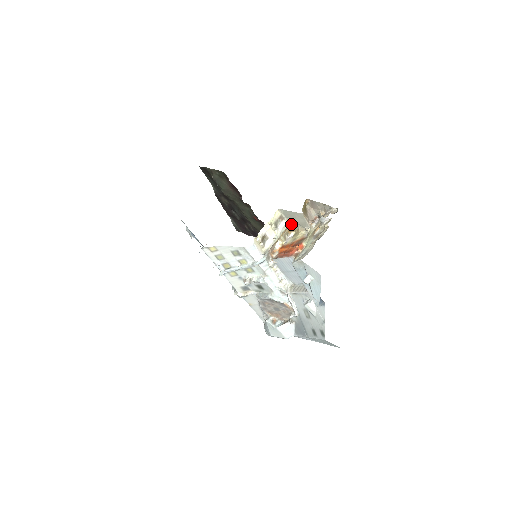
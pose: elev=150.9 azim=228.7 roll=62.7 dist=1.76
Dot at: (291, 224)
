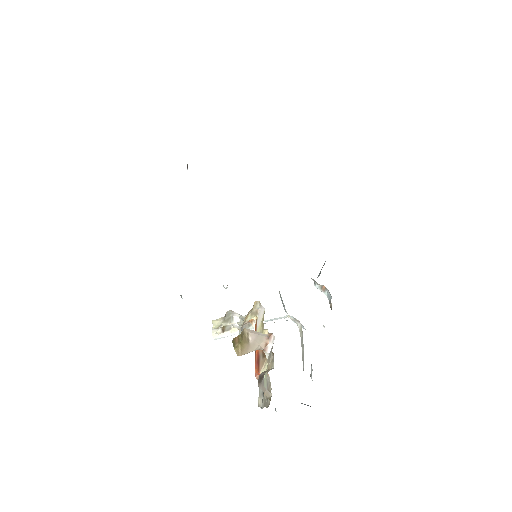
Dot at: occluded
